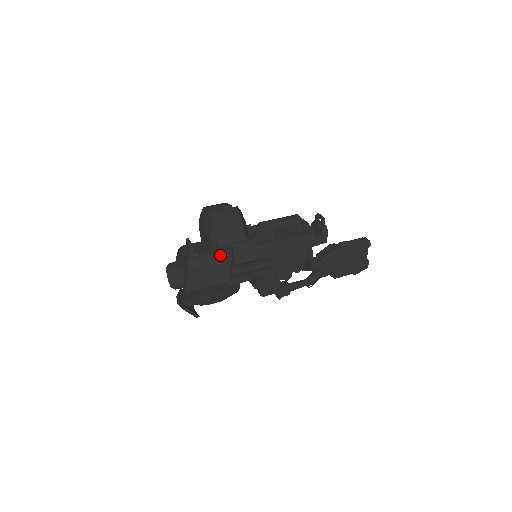
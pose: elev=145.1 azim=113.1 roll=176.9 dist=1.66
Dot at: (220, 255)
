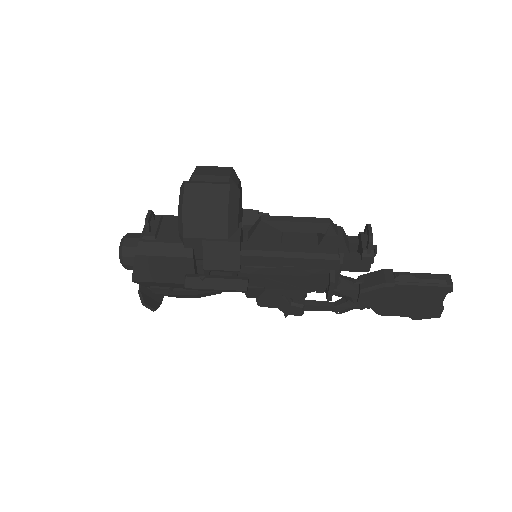
Dot at: (185, 248)
